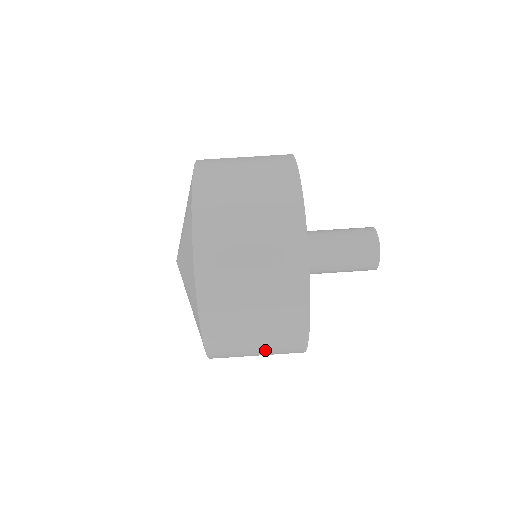
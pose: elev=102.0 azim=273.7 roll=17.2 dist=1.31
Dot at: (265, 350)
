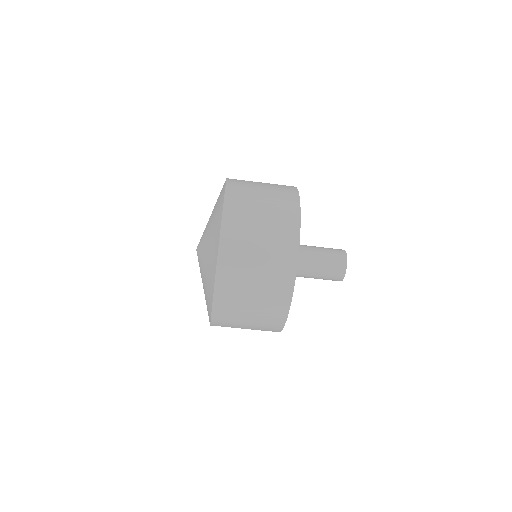
Dot at: occluded
